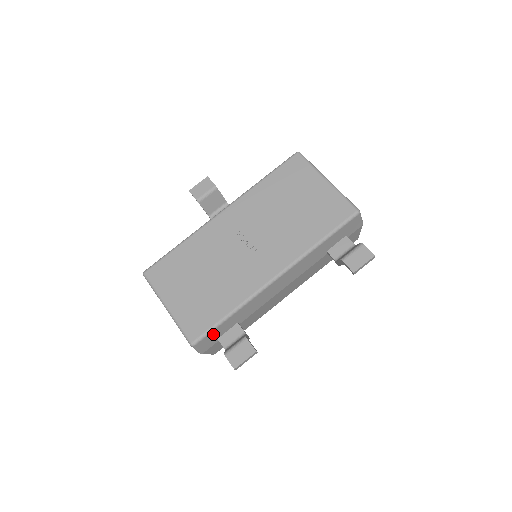
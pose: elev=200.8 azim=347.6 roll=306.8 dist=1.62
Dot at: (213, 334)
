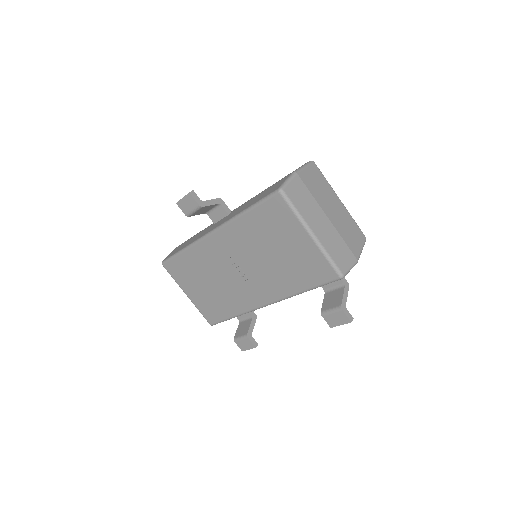
Dot at: occluded
